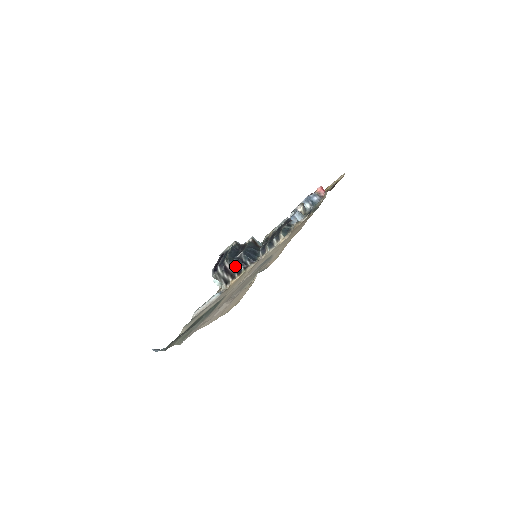
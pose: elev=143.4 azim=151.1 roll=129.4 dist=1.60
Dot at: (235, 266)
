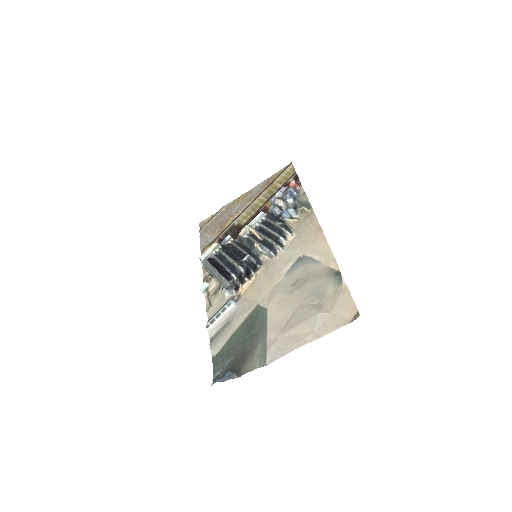
Dot at: (247, 271)
